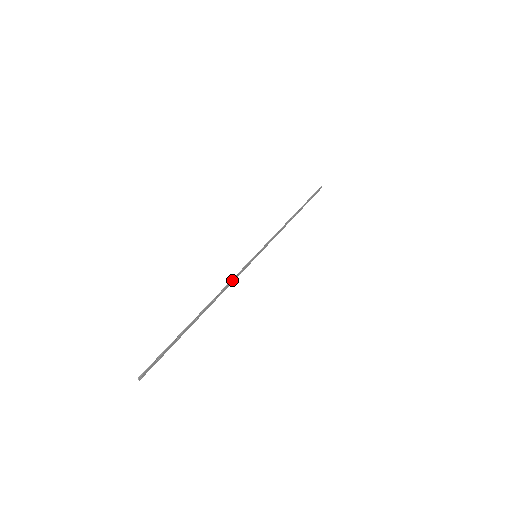
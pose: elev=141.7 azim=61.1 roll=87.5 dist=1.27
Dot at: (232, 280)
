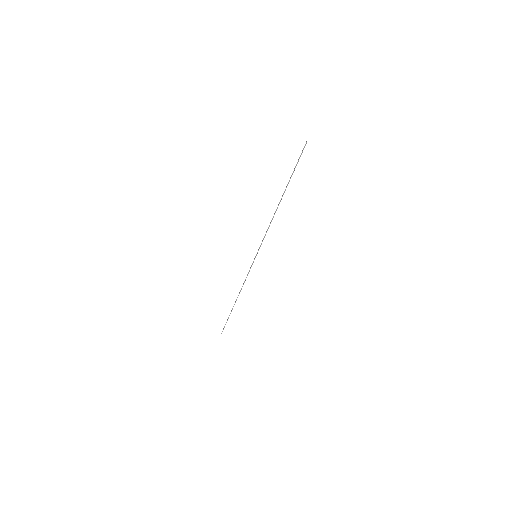
Dot at: occluded
